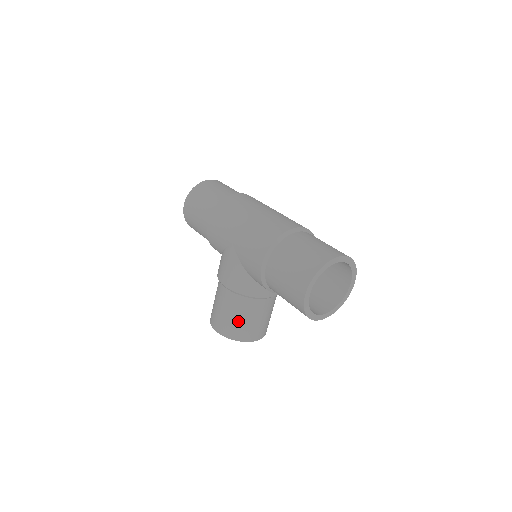
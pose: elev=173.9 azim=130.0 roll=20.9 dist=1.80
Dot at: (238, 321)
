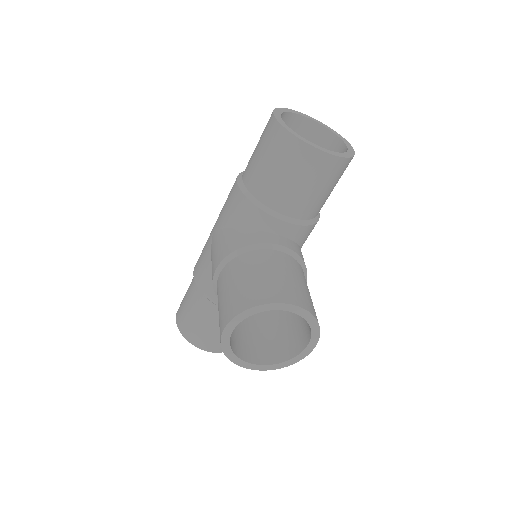
Dot at: (249, 281)
